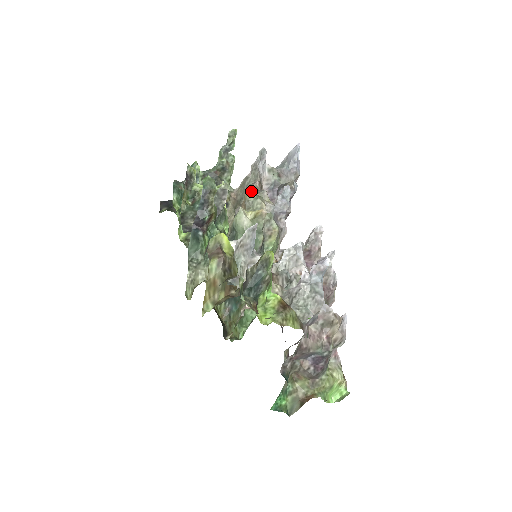
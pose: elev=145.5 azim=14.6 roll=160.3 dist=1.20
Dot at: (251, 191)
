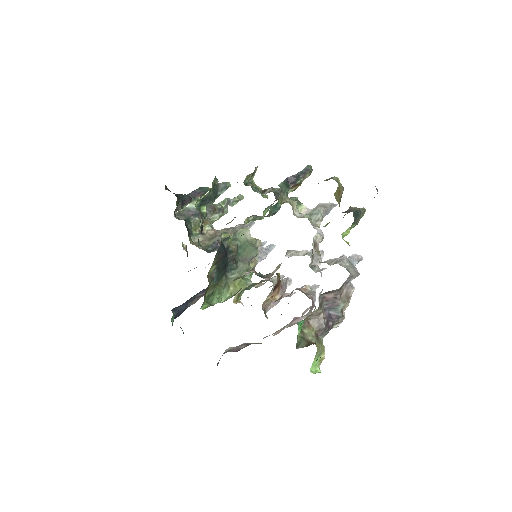
Dot at: occluded
